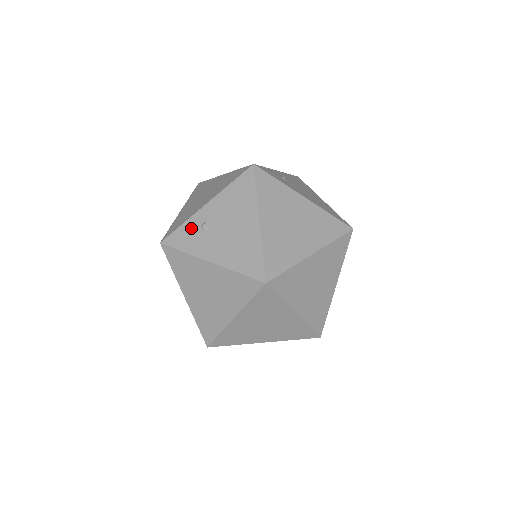
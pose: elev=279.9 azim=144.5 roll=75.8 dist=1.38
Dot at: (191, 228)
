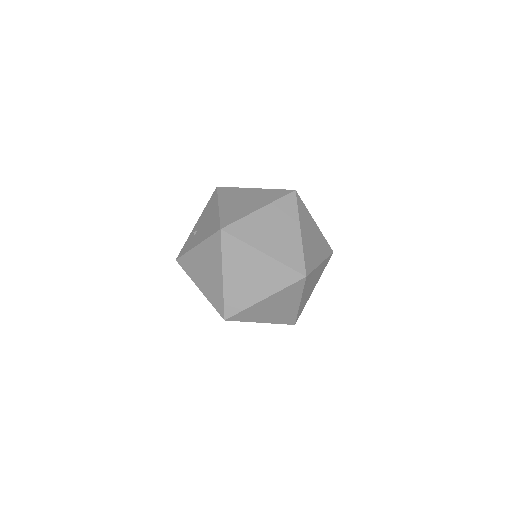
Dot at: (189, 240)
